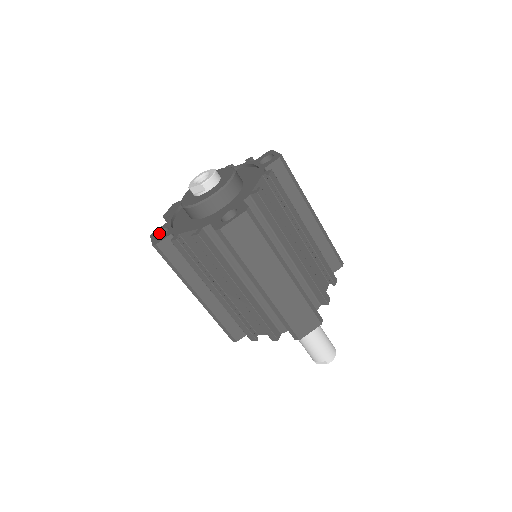
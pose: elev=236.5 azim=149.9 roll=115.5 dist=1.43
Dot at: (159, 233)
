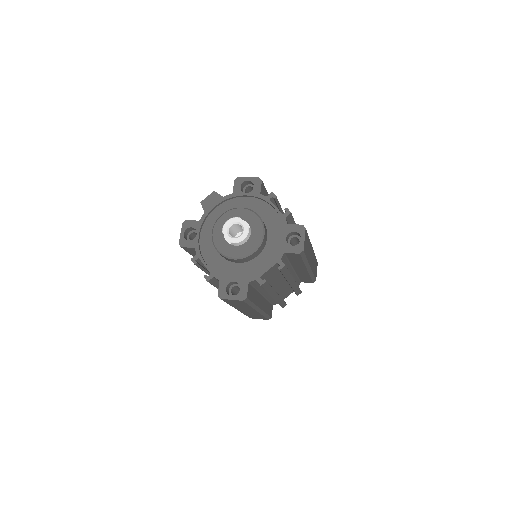
Dot at: (189, 228)
